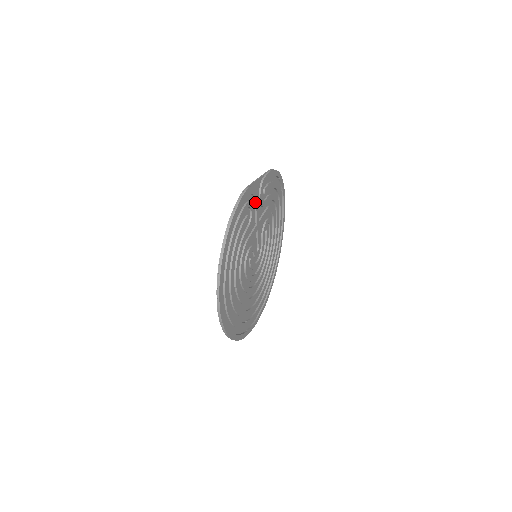
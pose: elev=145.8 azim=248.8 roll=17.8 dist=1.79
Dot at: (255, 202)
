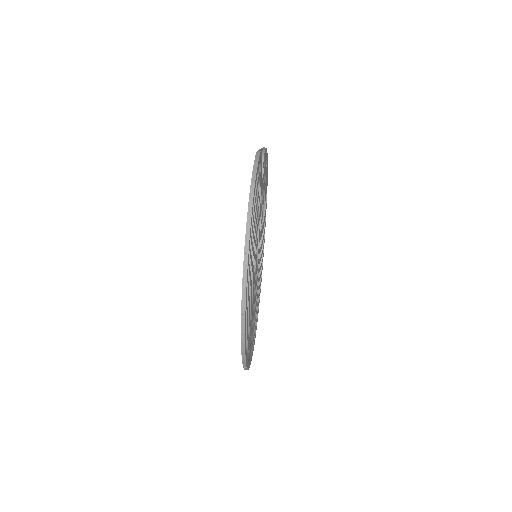
Dot at: occluded
